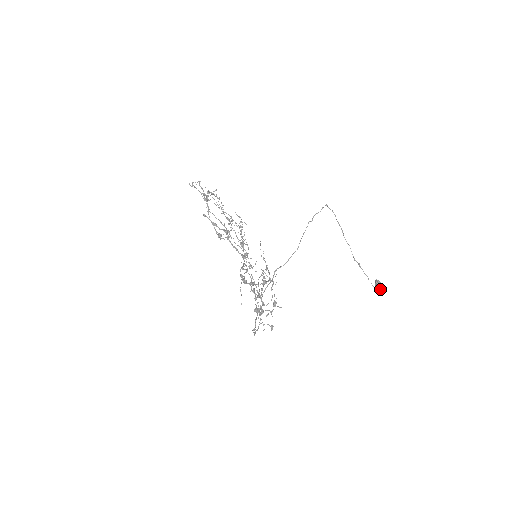
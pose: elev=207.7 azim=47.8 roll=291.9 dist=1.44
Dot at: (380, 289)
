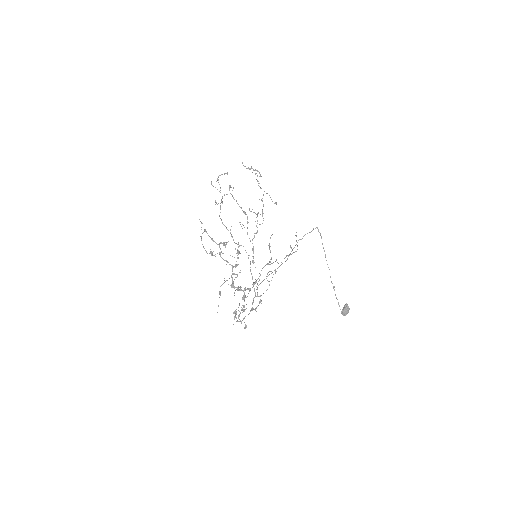
Dot at: (346, 313)
